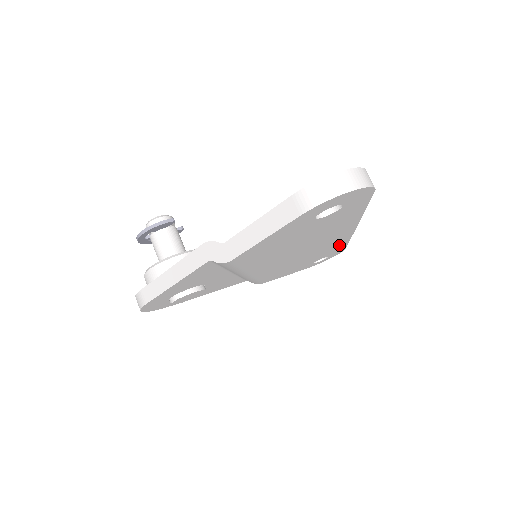
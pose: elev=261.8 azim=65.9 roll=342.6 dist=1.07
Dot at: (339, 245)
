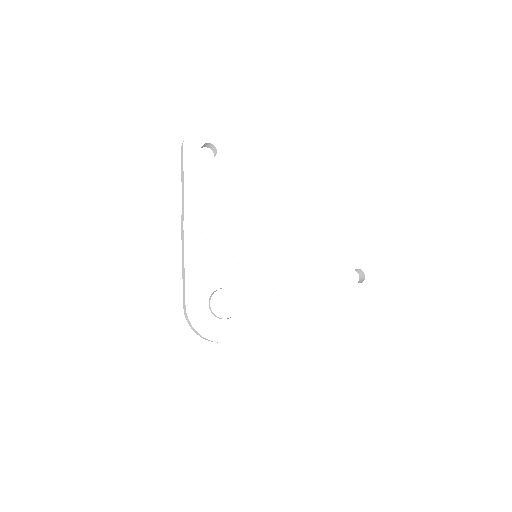
Dot at: (332, 236)
